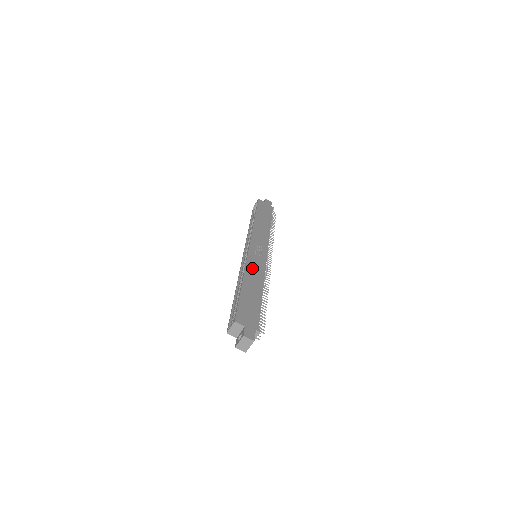
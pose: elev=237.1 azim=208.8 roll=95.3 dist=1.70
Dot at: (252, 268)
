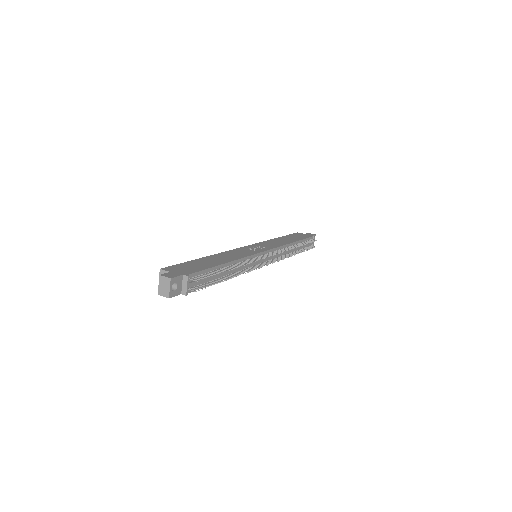
Dot at: (231, 253)
